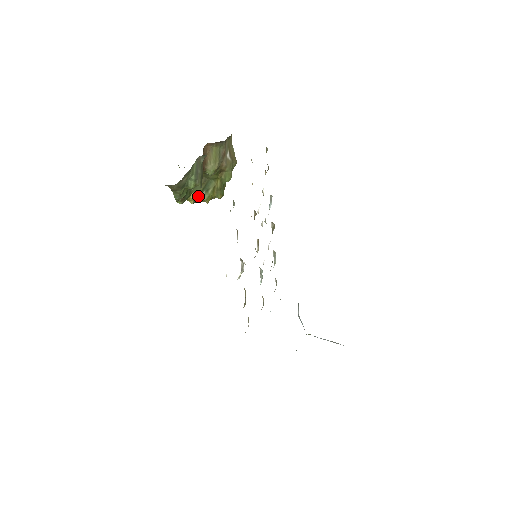
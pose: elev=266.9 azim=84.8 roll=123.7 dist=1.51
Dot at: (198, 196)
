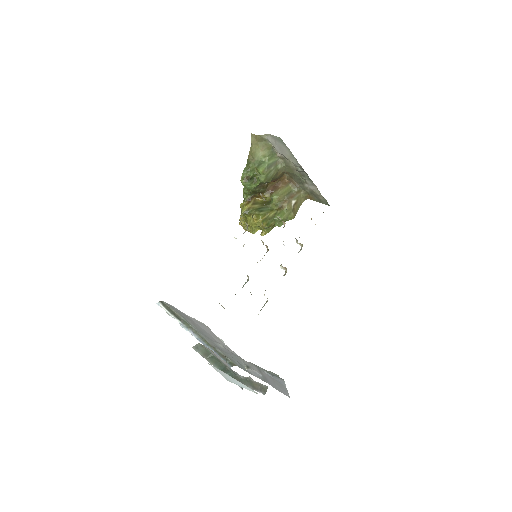
Dot at: (251, 210)
